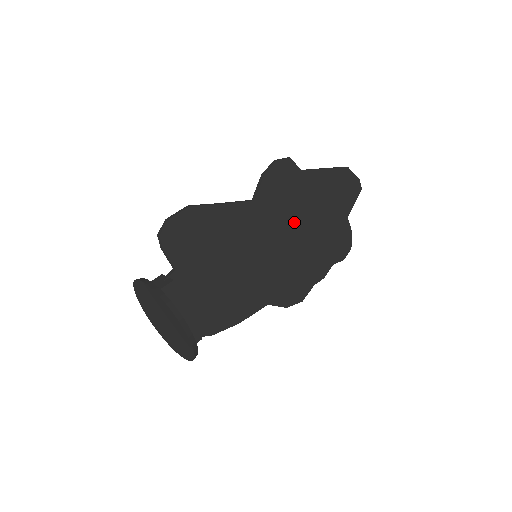
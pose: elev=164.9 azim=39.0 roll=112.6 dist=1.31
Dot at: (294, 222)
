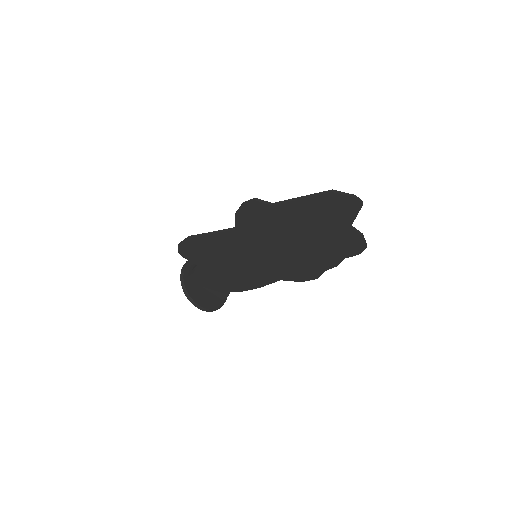
Dot at: (282, 237)
